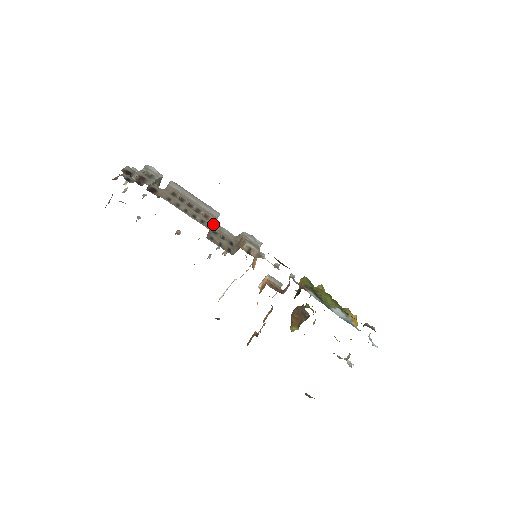
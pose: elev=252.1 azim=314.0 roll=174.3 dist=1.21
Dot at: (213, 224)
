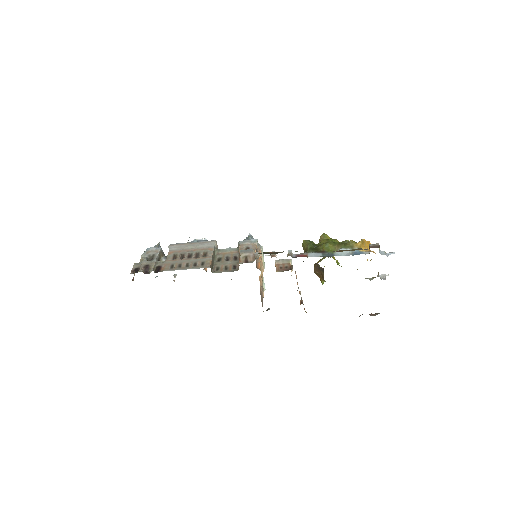
Dot at: (215, 253)
